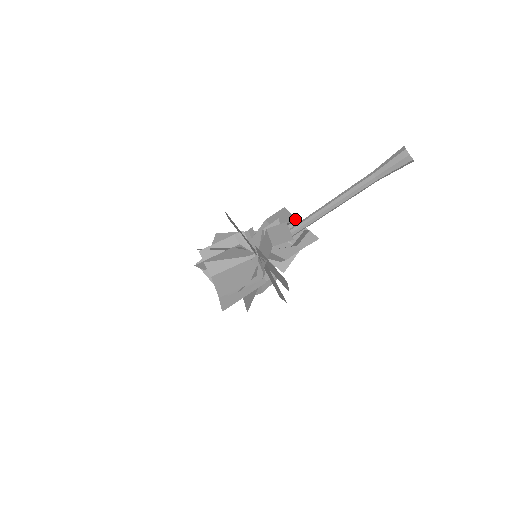
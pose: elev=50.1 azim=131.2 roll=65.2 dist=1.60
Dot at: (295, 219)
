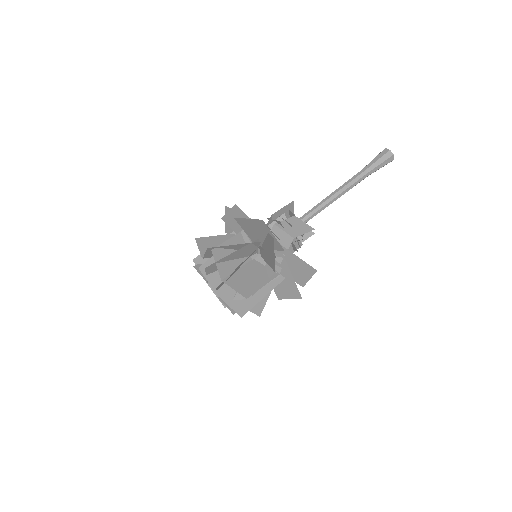
Dot at: occluded
